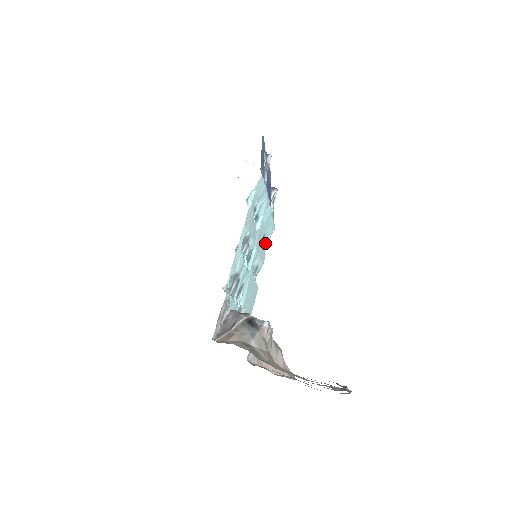
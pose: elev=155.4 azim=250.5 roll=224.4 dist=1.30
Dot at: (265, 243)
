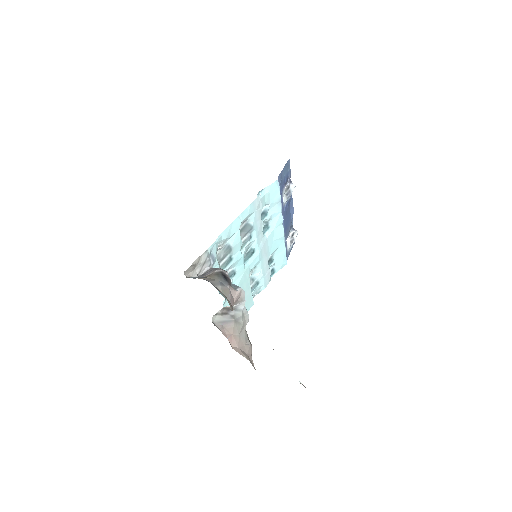
Dot at: (273, 271)
